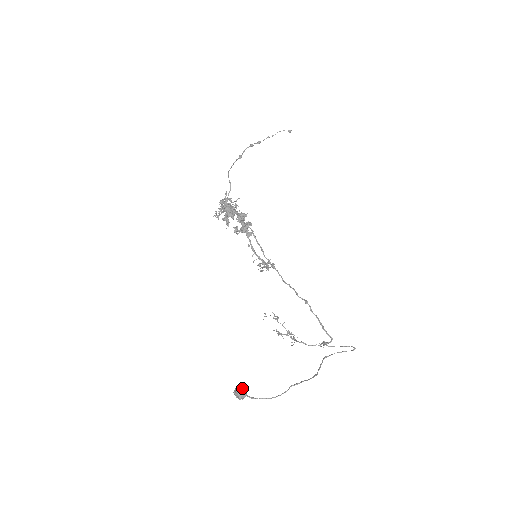
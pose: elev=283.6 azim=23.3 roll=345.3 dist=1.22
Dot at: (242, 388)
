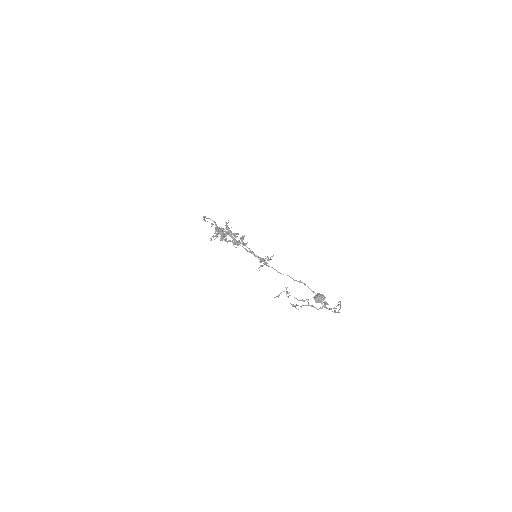
Dot at: occluded
